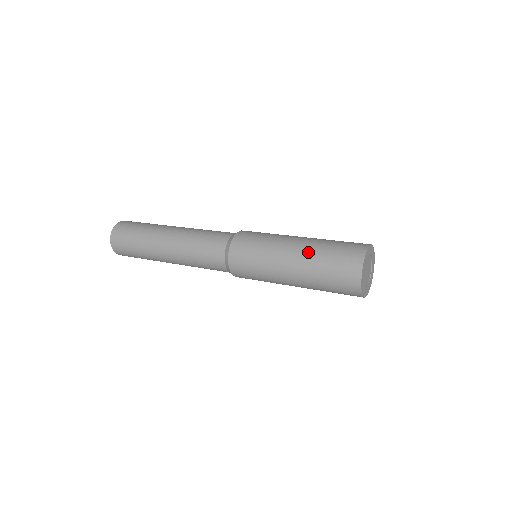
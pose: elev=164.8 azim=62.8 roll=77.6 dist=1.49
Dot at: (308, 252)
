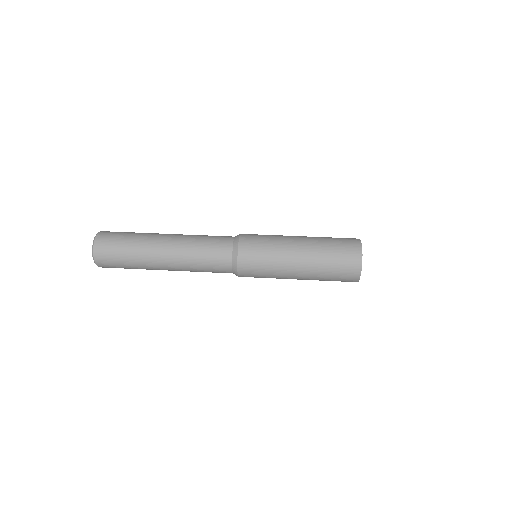
Dot at: (314, 240)
